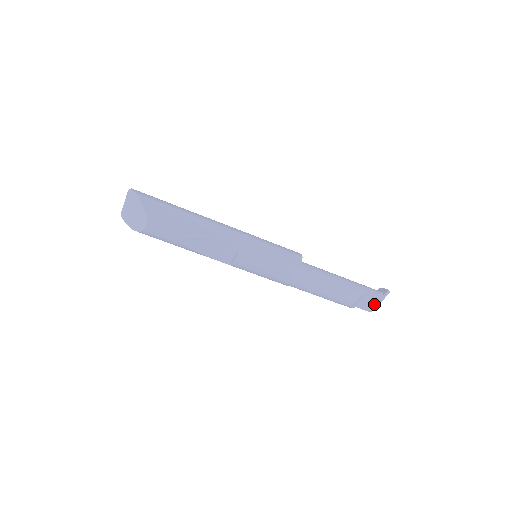
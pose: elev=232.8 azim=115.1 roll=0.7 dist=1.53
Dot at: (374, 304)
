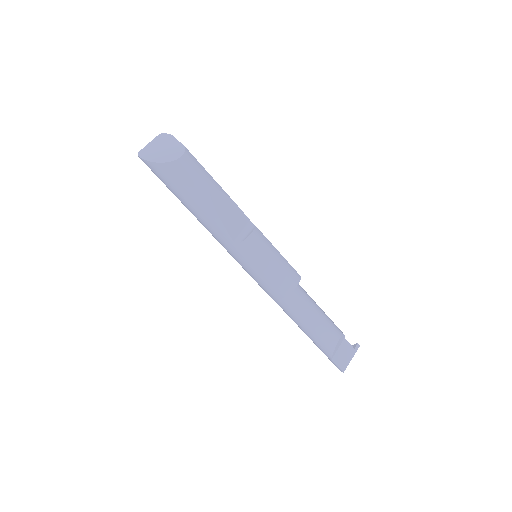
Dot at: (346, 360)
